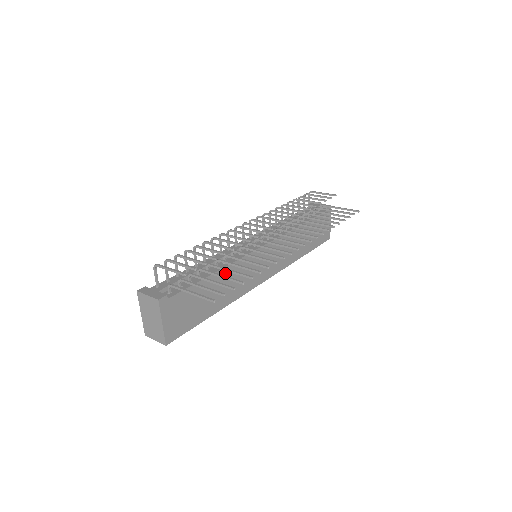
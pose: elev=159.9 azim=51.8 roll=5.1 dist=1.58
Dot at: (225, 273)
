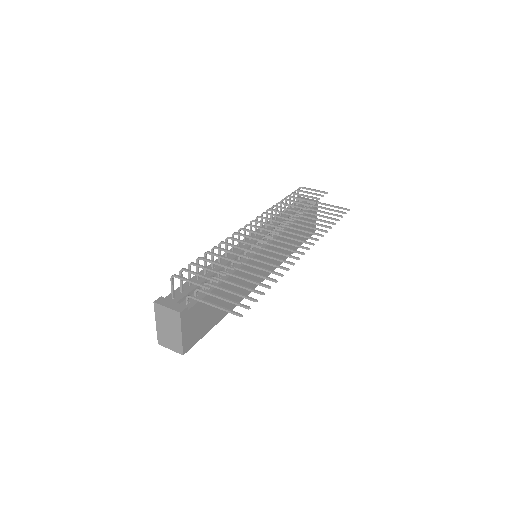
Dot at: (234, 278)
